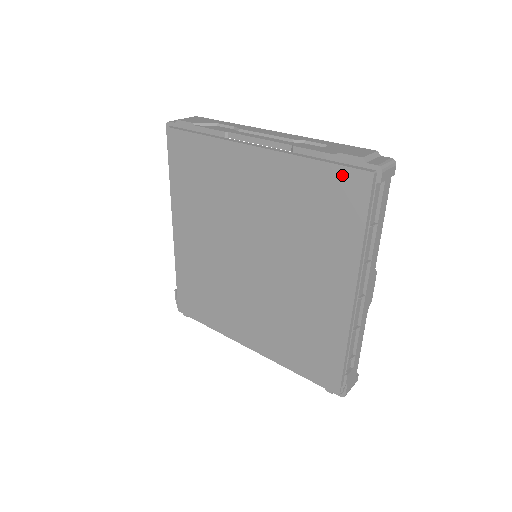
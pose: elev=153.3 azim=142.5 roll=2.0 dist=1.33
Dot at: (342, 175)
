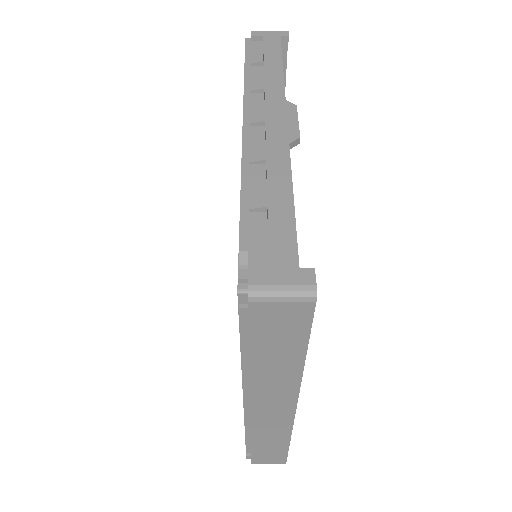
Dot at: occluded
